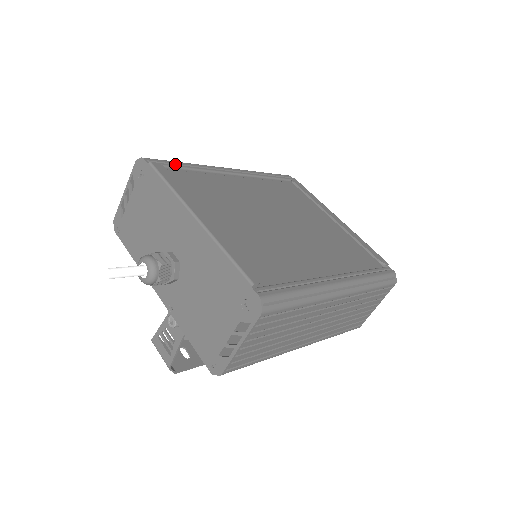
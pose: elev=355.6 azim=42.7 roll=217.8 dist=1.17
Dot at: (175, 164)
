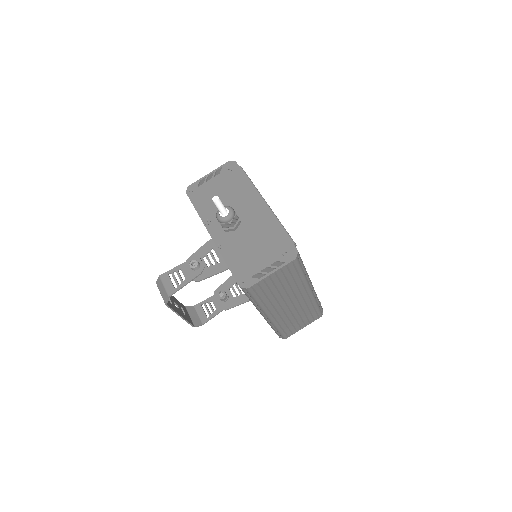
Dot at: occluded
